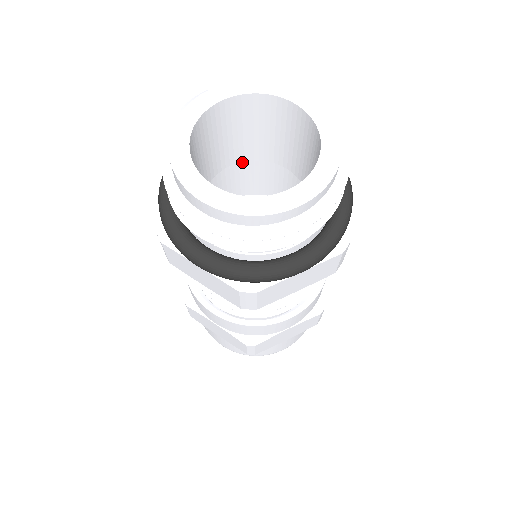
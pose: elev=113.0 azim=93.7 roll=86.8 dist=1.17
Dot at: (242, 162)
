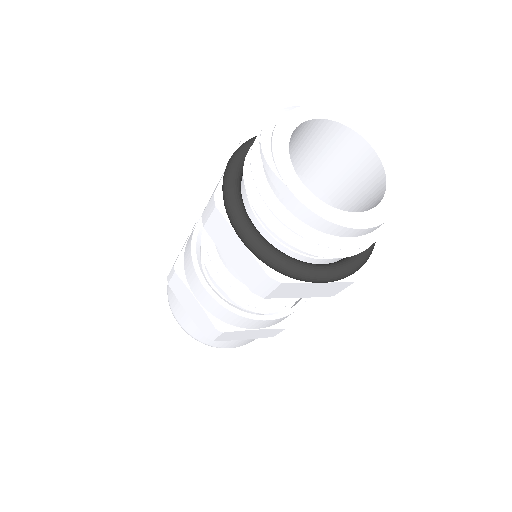
Dot at: occluded
